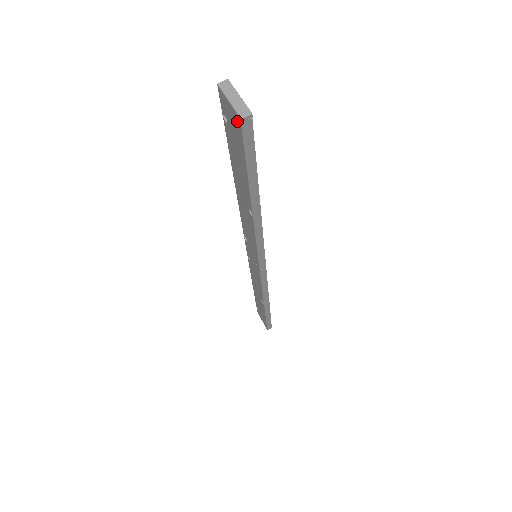
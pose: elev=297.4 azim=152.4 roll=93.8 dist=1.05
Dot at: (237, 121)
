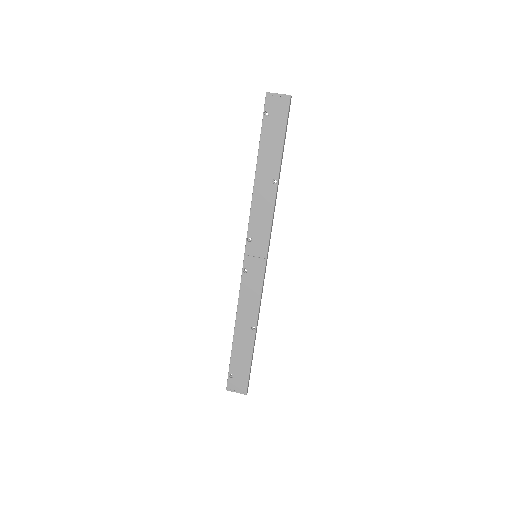
Dot at: (285, 101)
